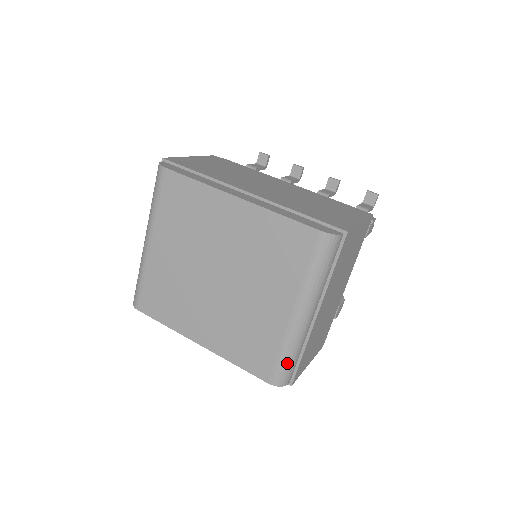
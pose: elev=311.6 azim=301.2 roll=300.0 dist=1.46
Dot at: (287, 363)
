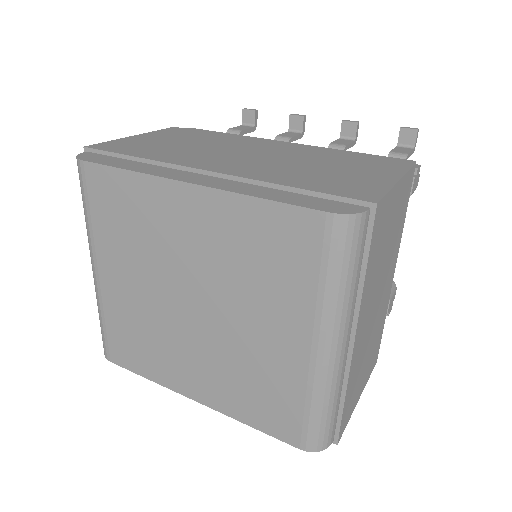
Dot at: (322, 419)
